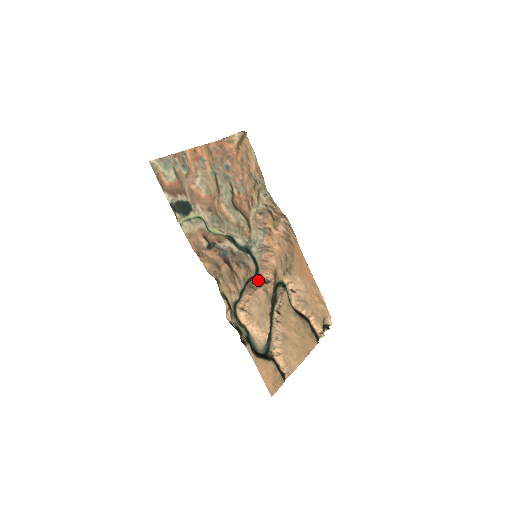
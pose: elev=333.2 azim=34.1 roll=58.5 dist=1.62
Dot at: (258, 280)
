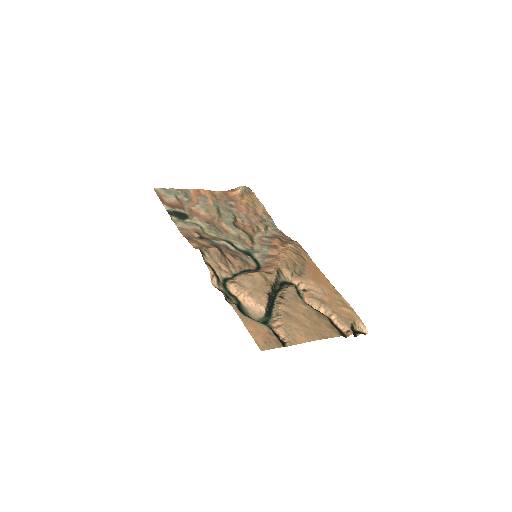
Dot at: occluded
